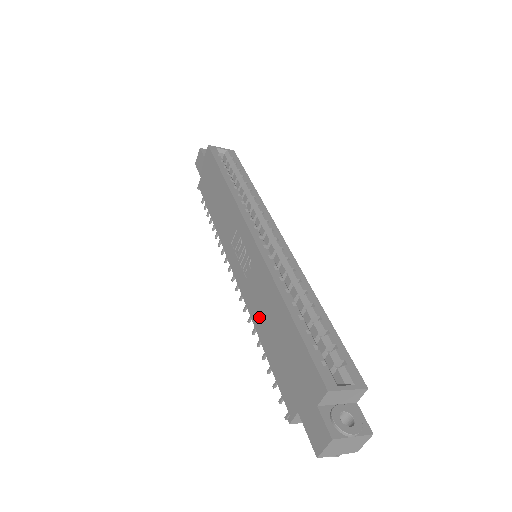
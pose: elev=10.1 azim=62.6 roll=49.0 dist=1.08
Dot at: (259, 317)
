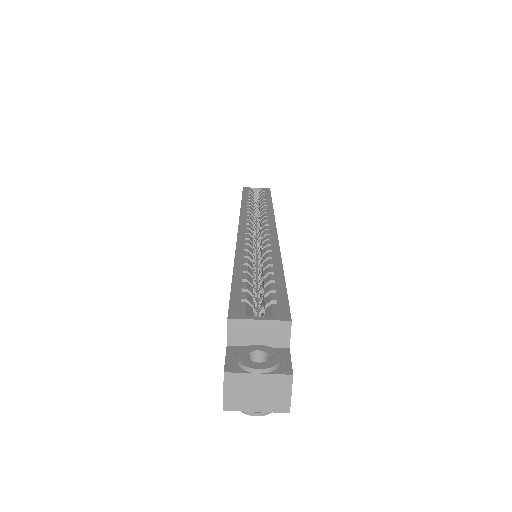
Dot at: occluded
